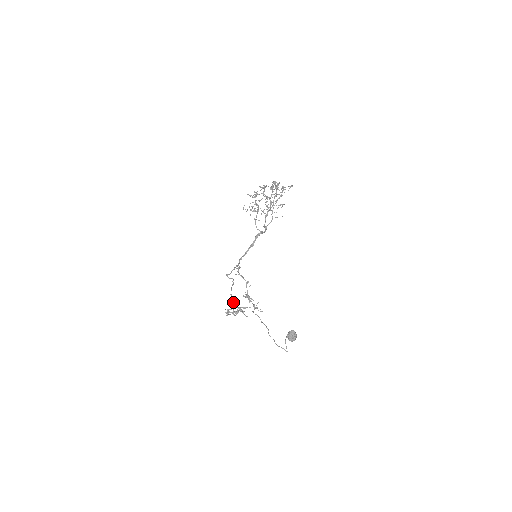
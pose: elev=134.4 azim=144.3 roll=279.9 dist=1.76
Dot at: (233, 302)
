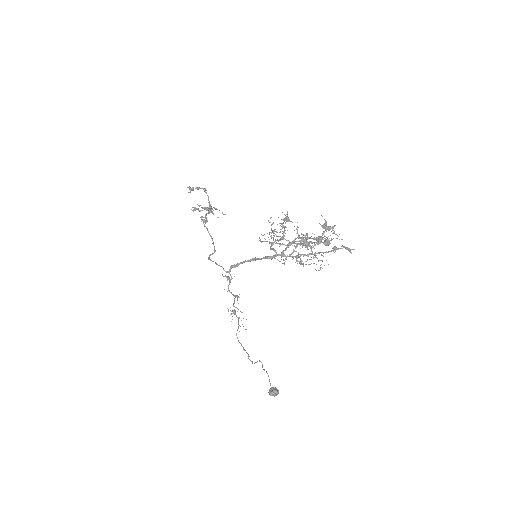
Dot at: (204, 217)
